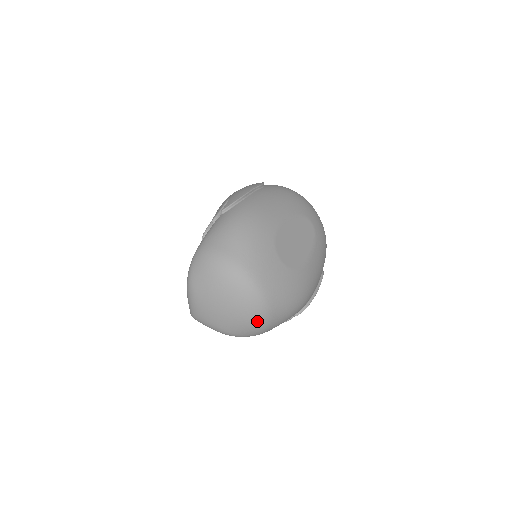
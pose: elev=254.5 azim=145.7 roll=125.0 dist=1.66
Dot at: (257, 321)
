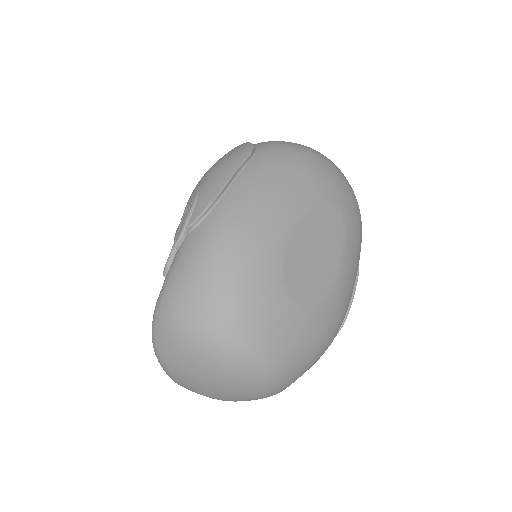
Dot at: (268, 393)
